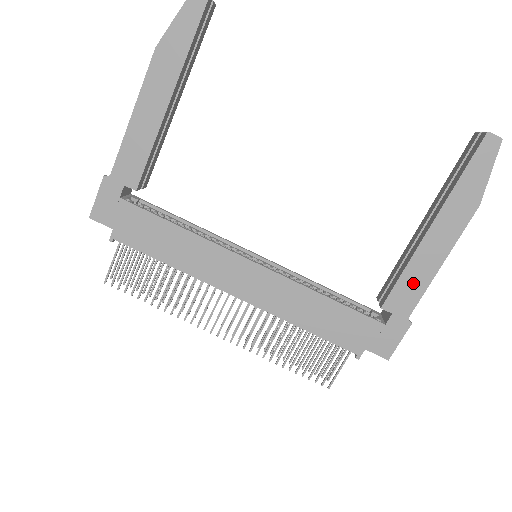
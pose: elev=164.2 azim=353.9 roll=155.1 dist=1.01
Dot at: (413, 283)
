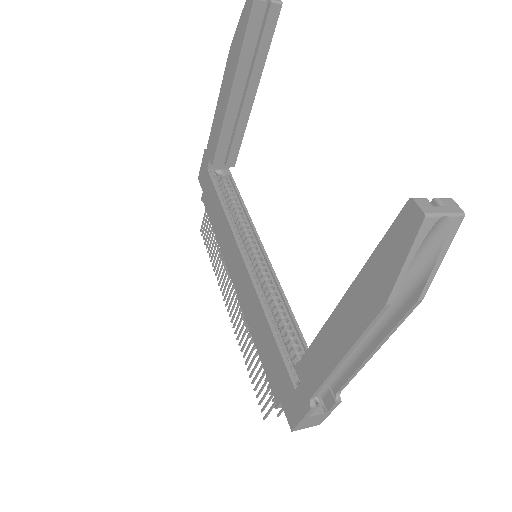
Dot at: (318, 361)
